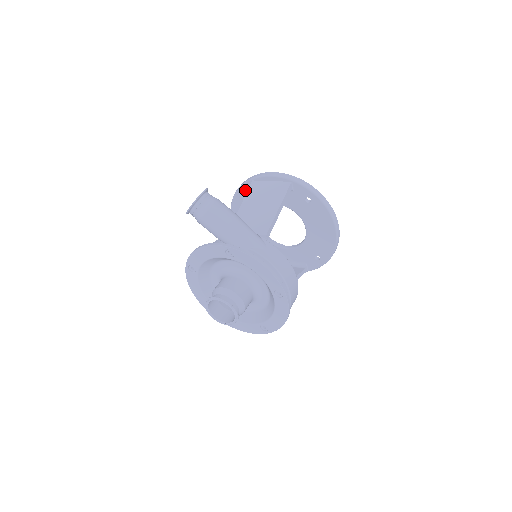
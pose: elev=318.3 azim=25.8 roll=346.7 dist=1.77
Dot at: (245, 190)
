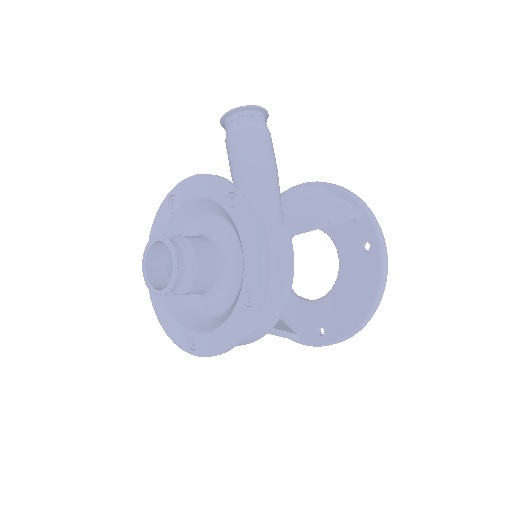
Dot at: occluded
